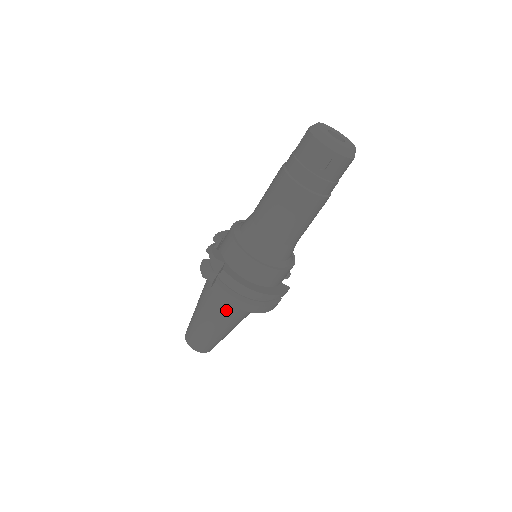
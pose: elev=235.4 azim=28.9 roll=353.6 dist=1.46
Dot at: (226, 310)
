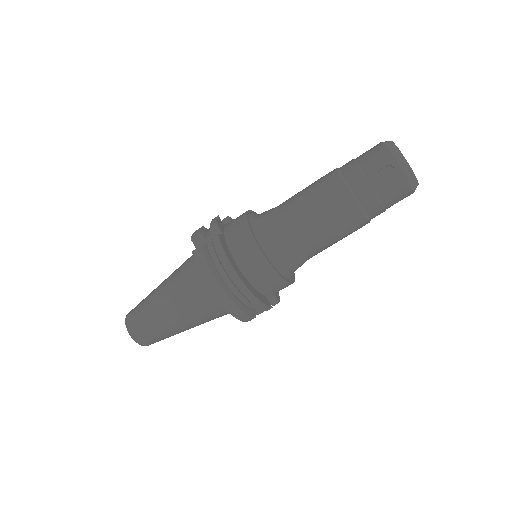
Dot at: (192, 291)
